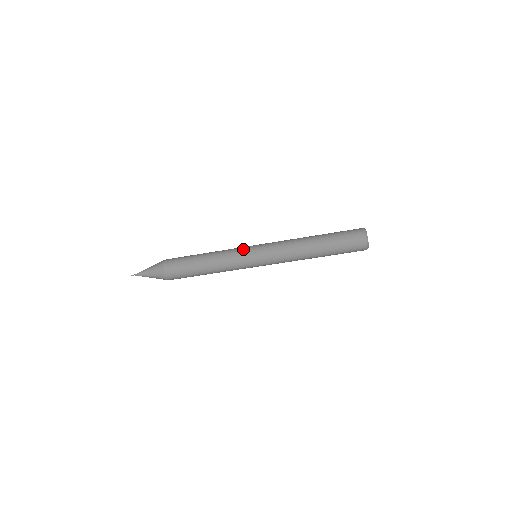
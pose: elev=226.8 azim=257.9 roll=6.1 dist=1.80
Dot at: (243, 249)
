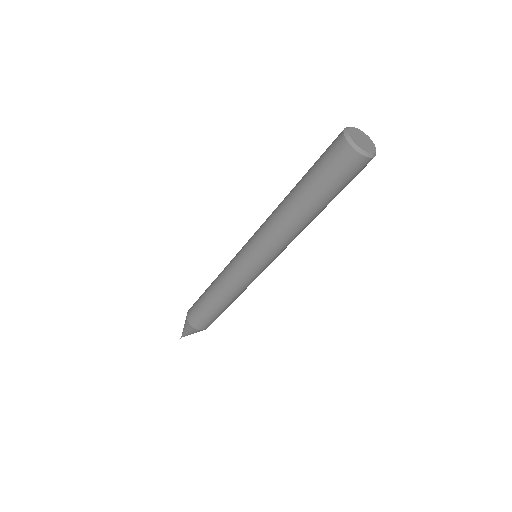
Dot at: (239, 272)
